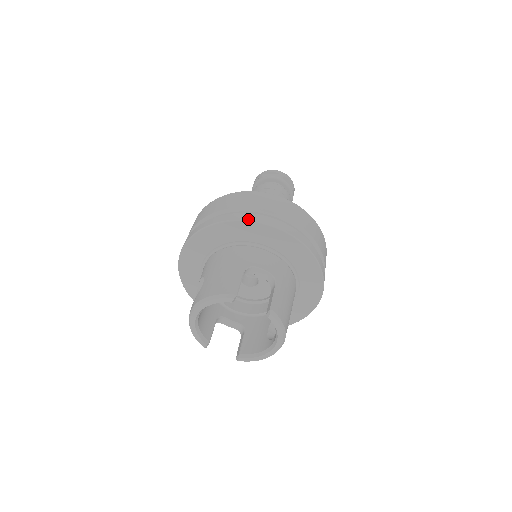
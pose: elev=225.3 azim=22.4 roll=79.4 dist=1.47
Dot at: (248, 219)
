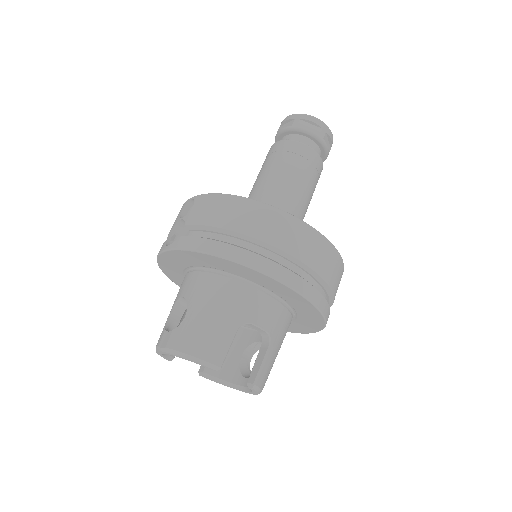
Dot at: (264, 271)
